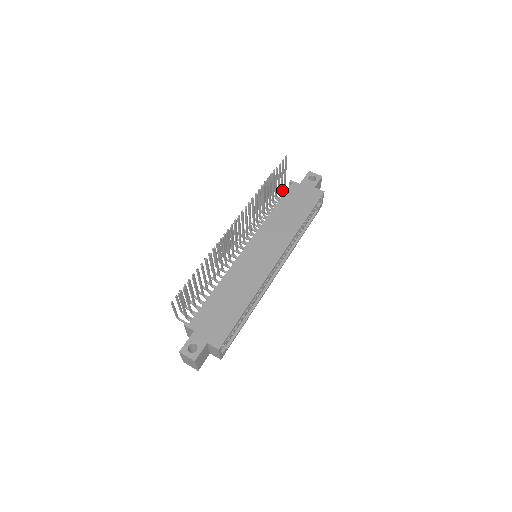
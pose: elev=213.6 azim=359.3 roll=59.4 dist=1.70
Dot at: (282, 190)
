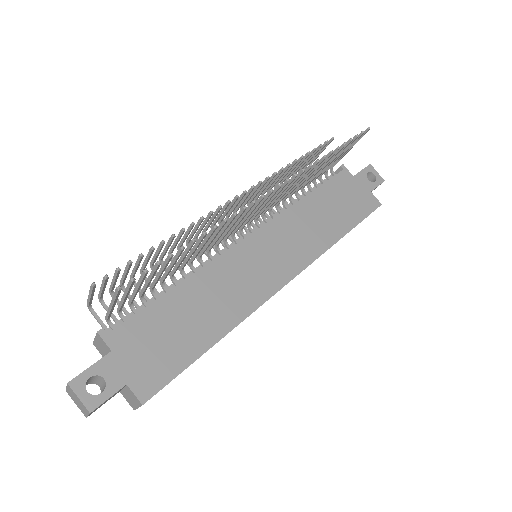
Dot at: (326, 172)
